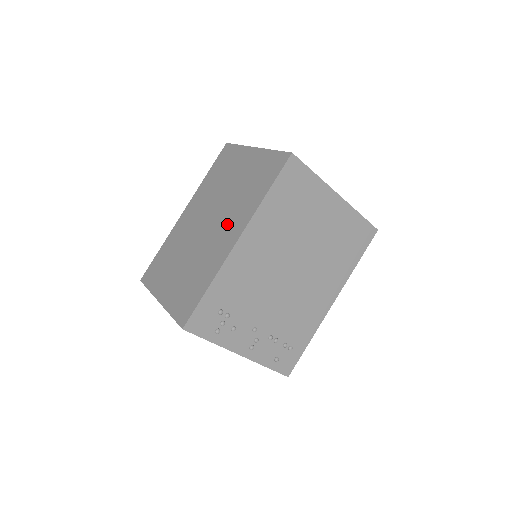
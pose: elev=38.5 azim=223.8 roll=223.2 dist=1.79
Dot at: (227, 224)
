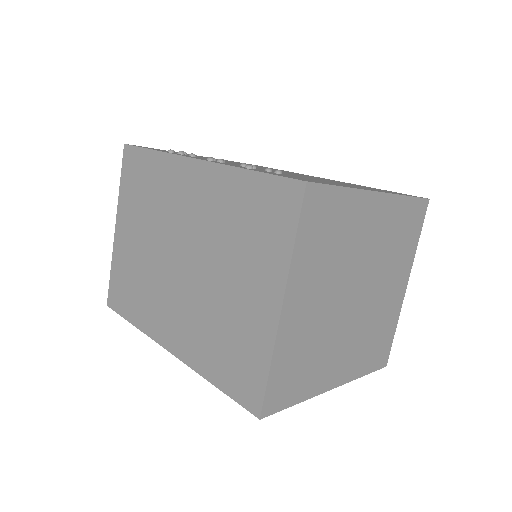
Dot at: (181, 314)
